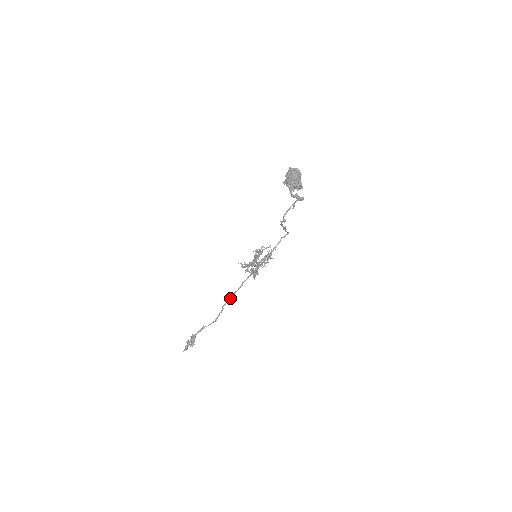
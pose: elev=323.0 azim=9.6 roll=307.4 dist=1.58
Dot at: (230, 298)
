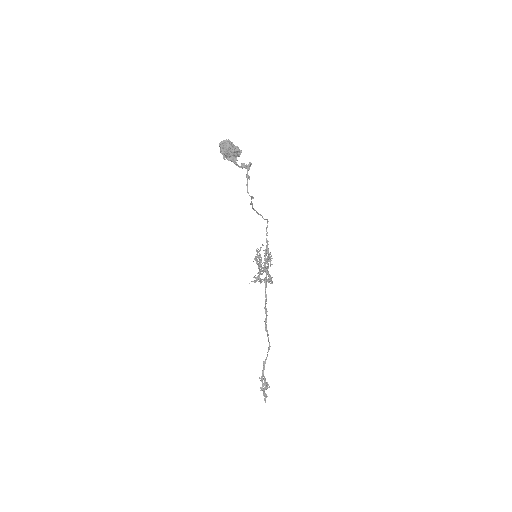
Dot at: occluded
